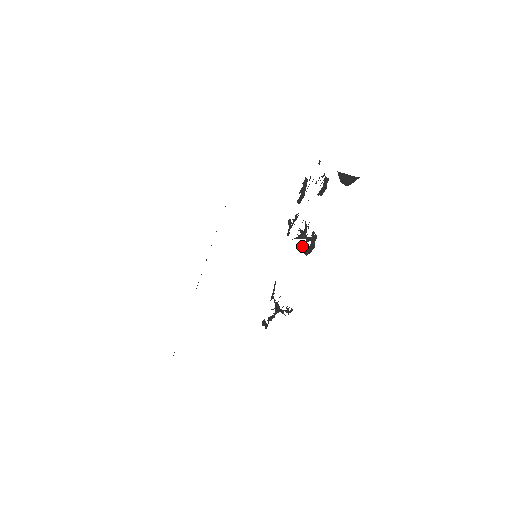
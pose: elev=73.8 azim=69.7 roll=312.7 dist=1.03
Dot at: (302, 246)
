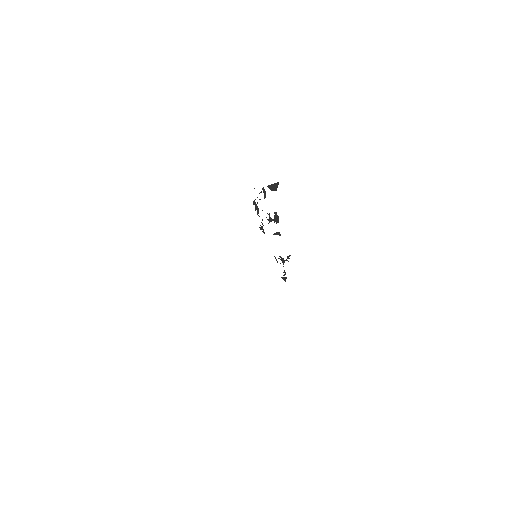
Dot at: (275, 233)
